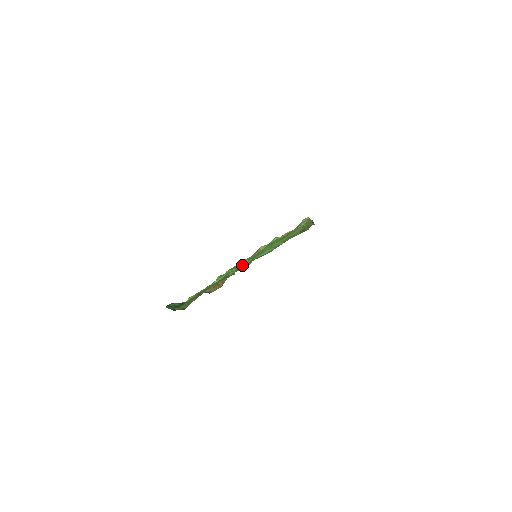
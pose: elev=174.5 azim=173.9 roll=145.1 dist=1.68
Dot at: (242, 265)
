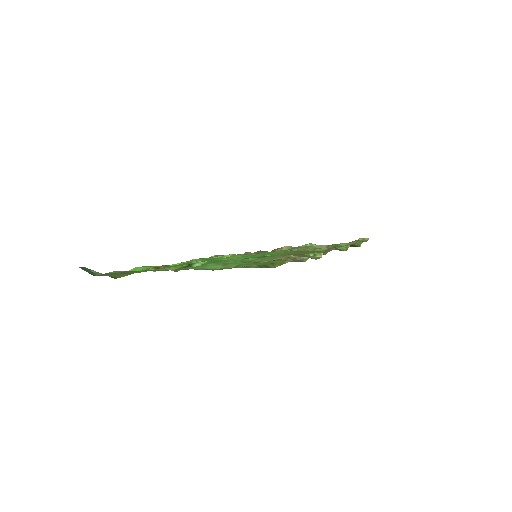
Dot at: (194, 264)
